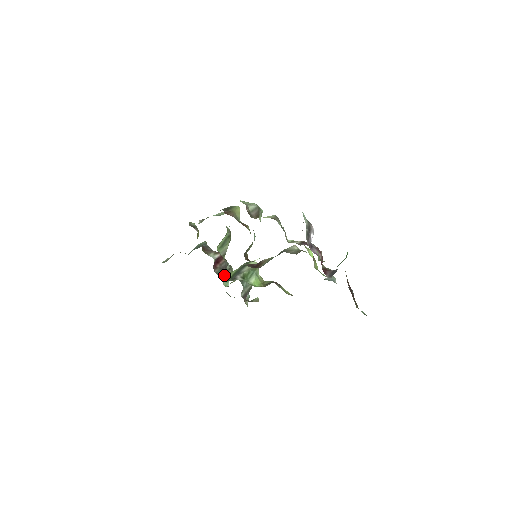
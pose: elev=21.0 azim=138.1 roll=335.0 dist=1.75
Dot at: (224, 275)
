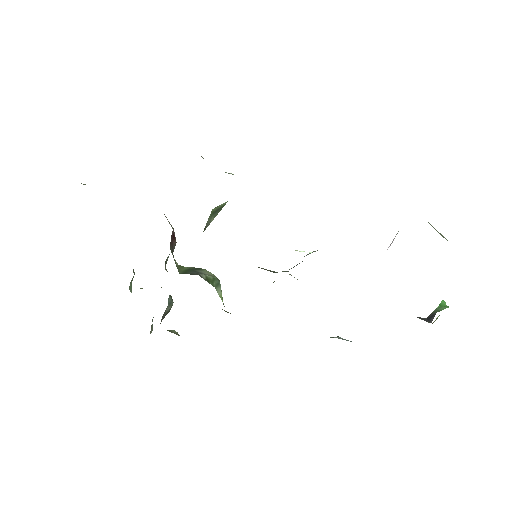
Dot at: (175, 262)
